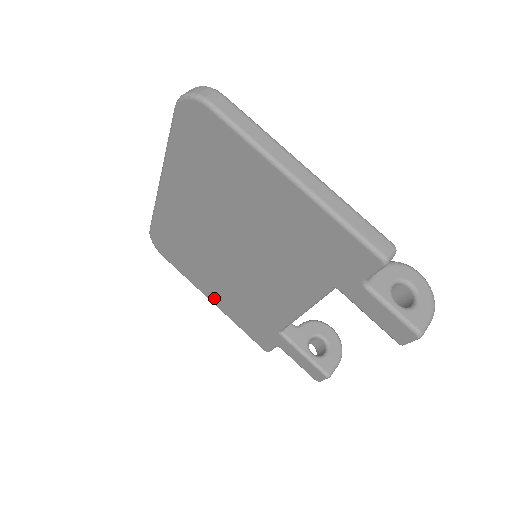
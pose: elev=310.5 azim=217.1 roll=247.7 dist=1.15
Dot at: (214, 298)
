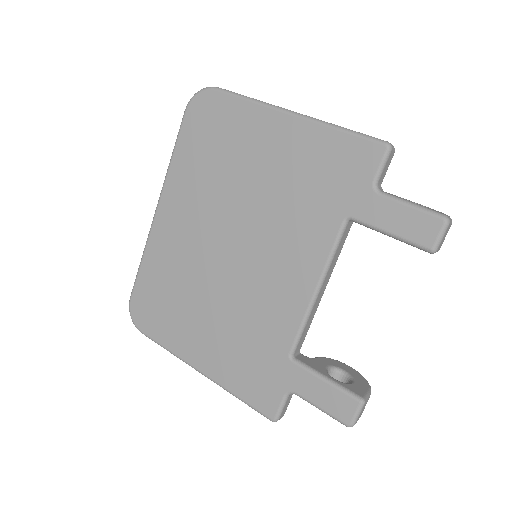
Dot at: (203, 360)
